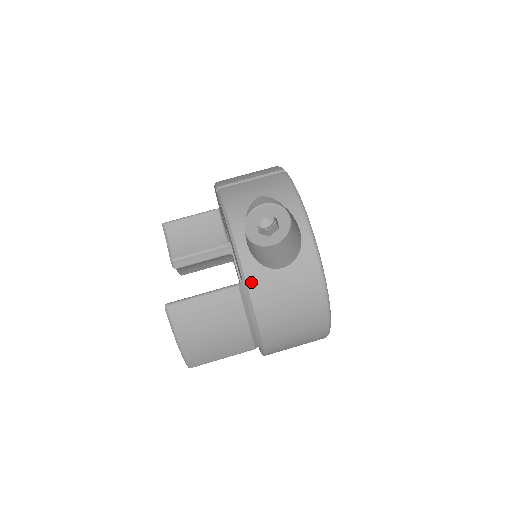
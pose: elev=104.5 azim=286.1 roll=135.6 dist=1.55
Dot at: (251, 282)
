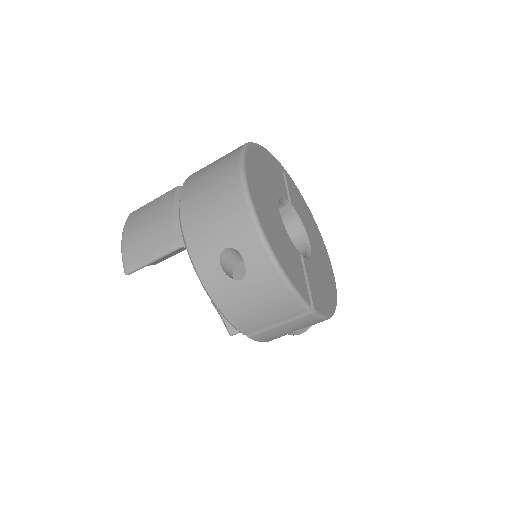
Dot at: occluded
